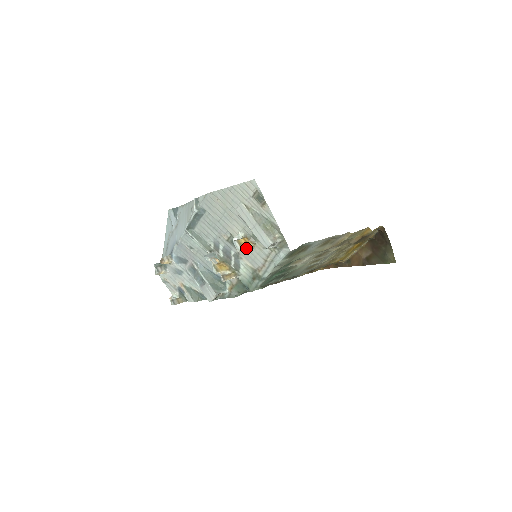
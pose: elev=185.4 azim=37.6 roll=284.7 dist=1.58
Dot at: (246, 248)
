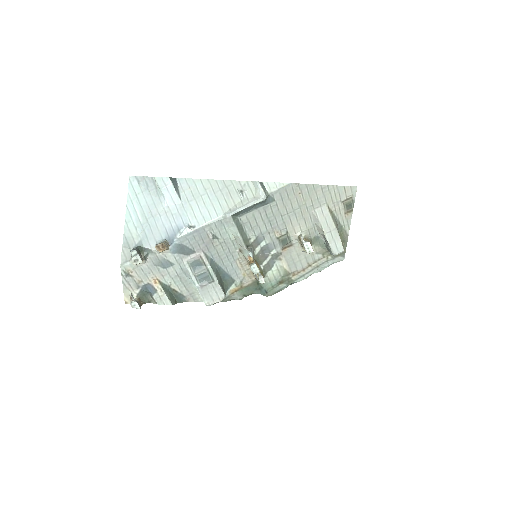
Dot at: occluded
